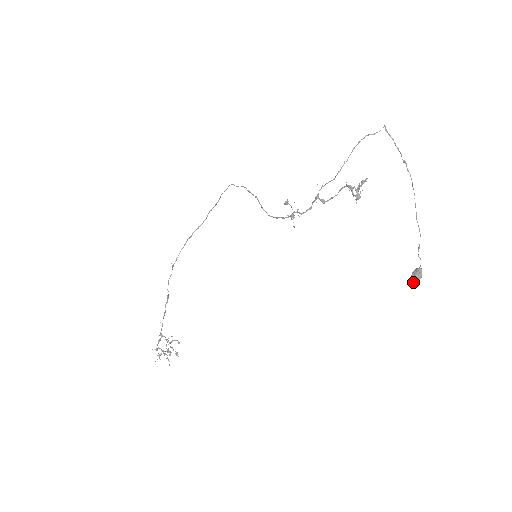
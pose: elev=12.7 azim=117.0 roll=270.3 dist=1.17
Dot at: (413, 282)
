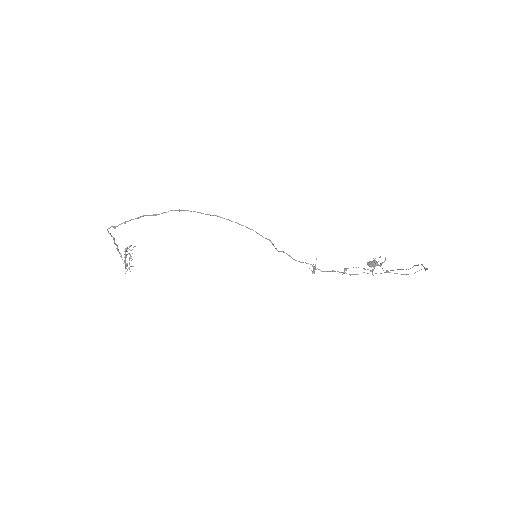
Dot at: (369, 266)
